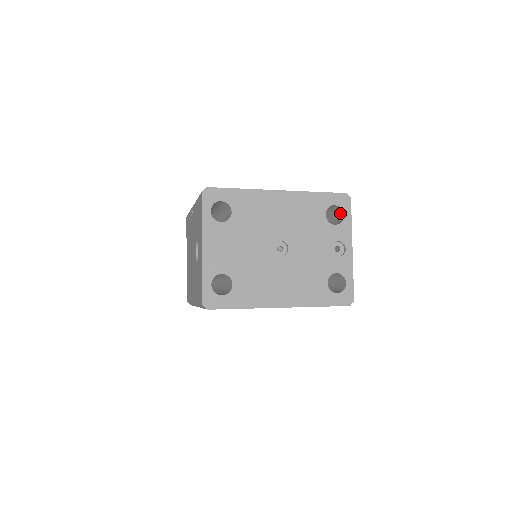
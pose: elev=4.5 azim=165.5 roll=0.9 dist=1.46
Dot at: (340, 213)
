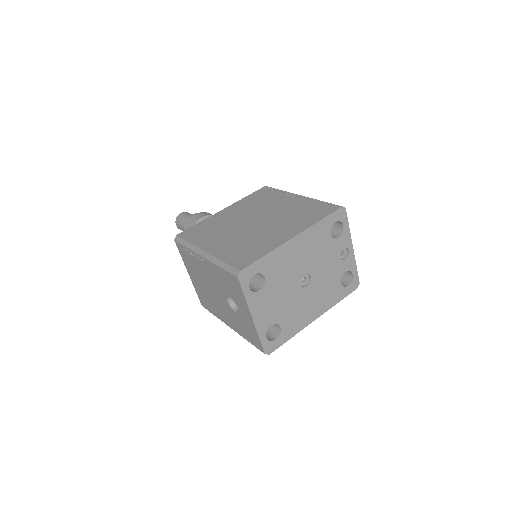
Dot at: (338, 222)
